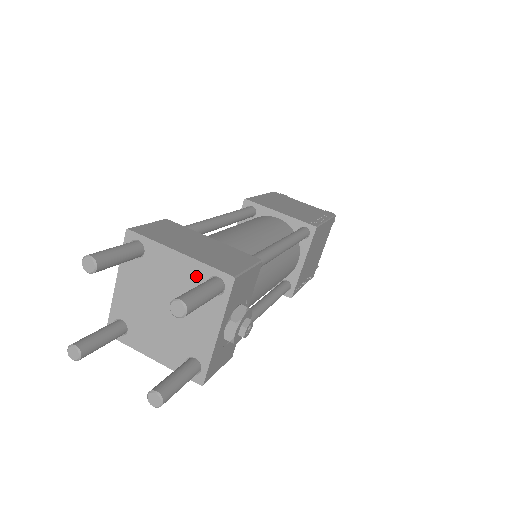
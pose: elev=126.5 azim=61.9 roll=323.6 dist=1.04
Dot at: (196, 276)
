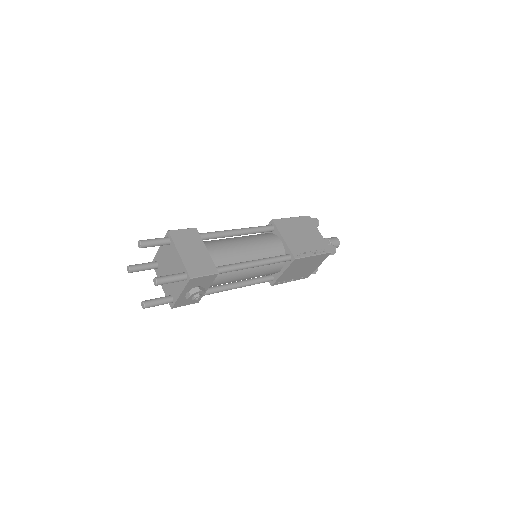
Dot at: (181, 267)
